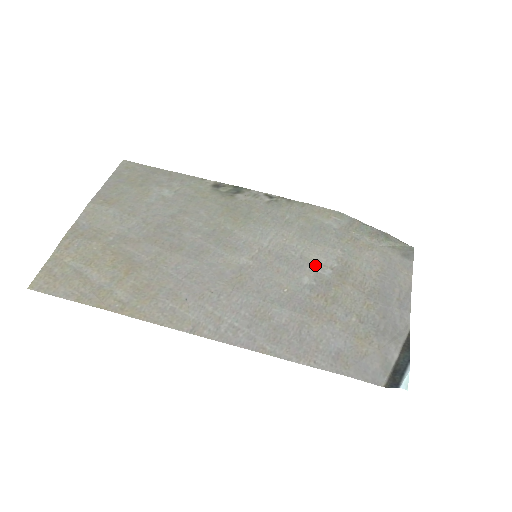
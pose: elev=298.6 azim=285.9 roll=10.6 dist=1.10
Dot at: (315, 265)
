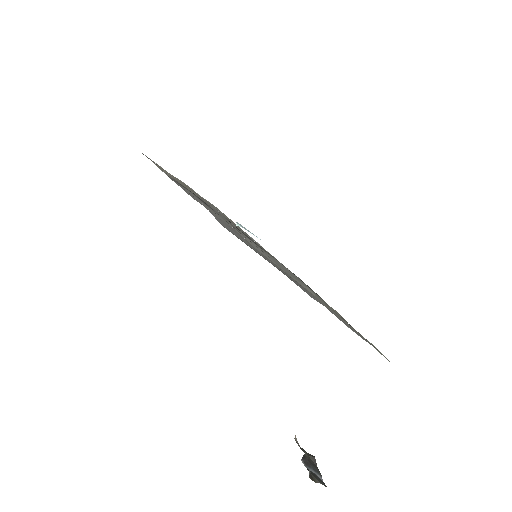
Dot at: occluded
